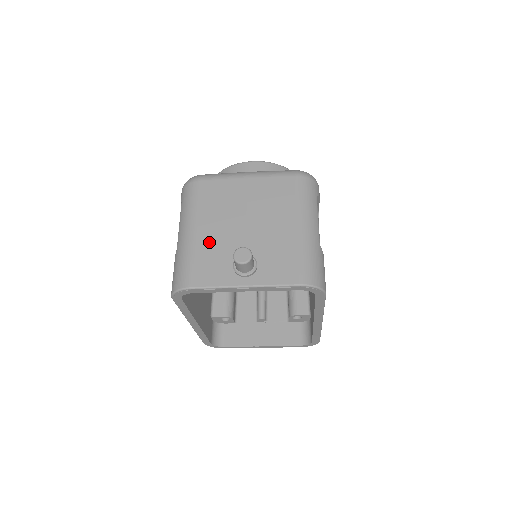
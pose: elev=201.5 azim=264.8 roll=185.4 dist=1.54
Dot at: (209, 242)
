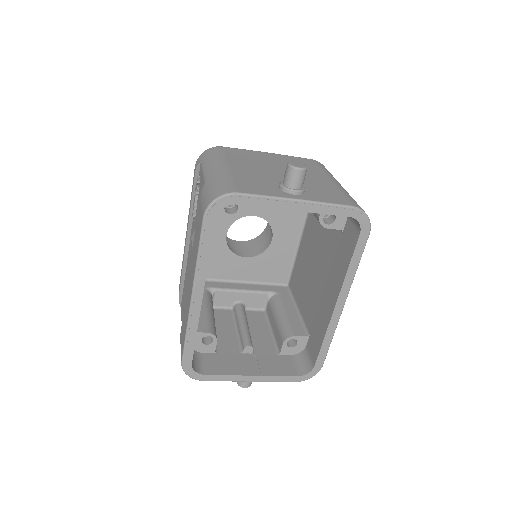
Dot at: (246, 173)
